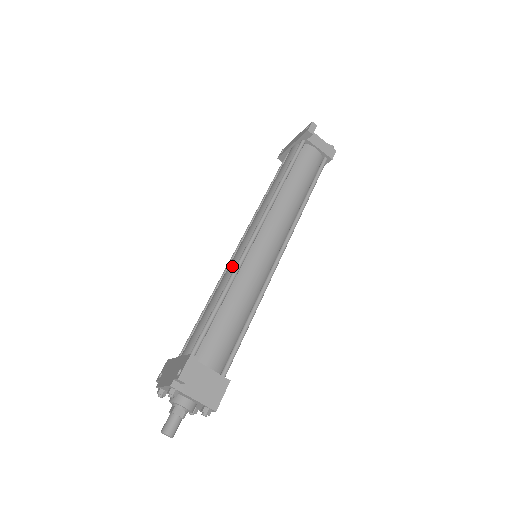
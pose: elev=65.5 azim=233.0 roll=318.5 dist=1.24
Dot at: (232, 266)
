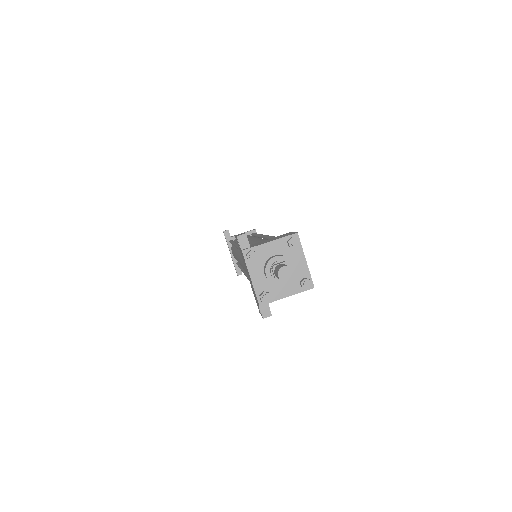
Dot at: (240, 257)
